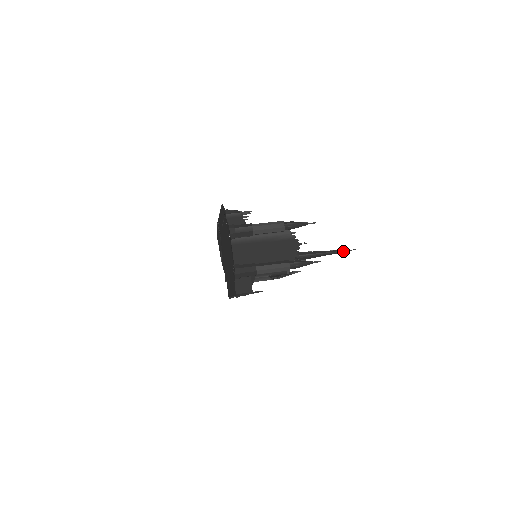
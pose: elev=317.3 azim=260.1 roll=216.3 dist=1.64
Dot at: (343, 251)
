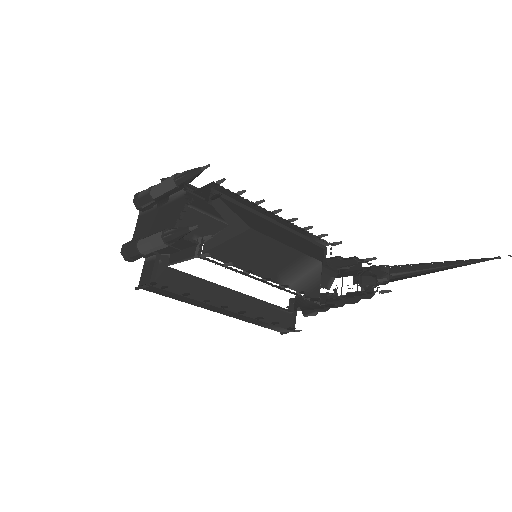
Dot at: (473, 262)
